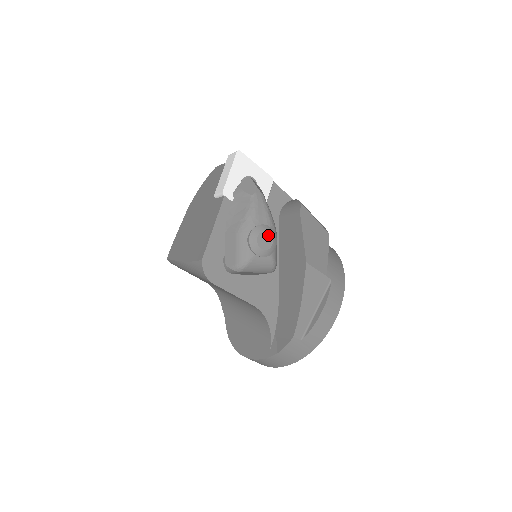
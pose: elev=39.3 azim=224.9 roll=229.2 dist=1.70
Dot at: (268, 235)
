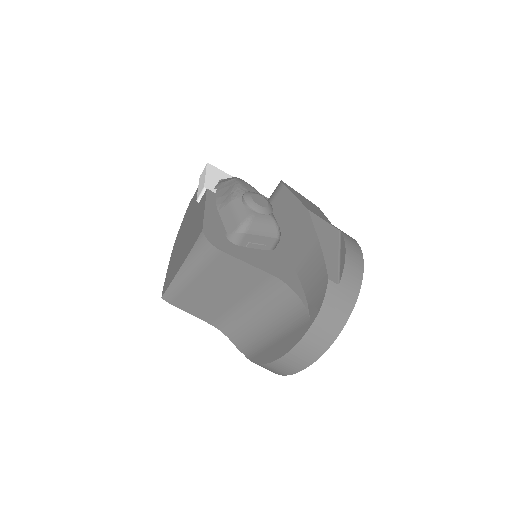
Dot at: (261, 197)
